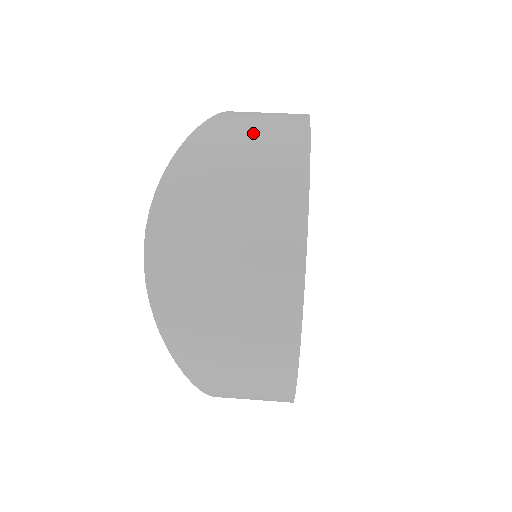
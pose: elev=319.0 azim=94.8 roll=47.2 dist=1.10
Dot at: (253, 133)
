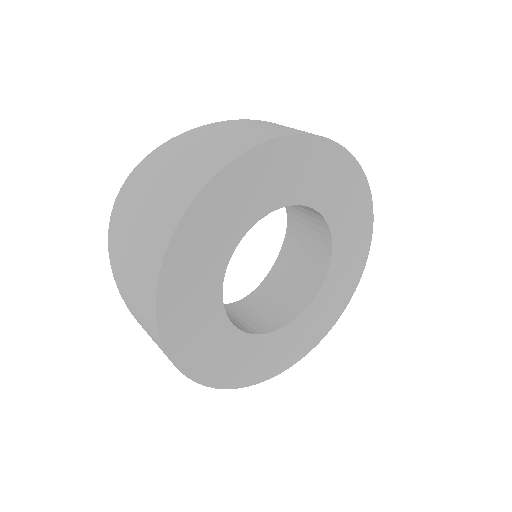
Dot at: (221, 138)
